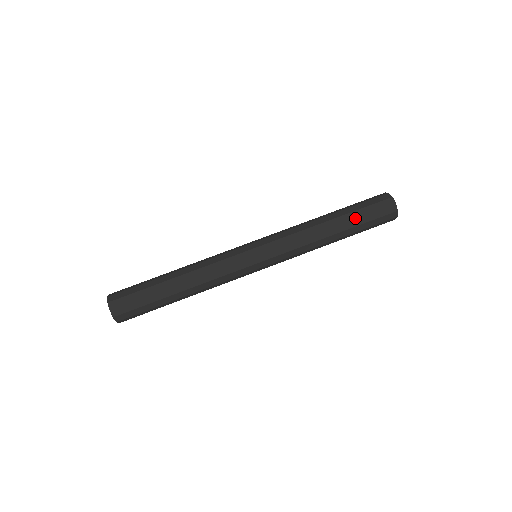
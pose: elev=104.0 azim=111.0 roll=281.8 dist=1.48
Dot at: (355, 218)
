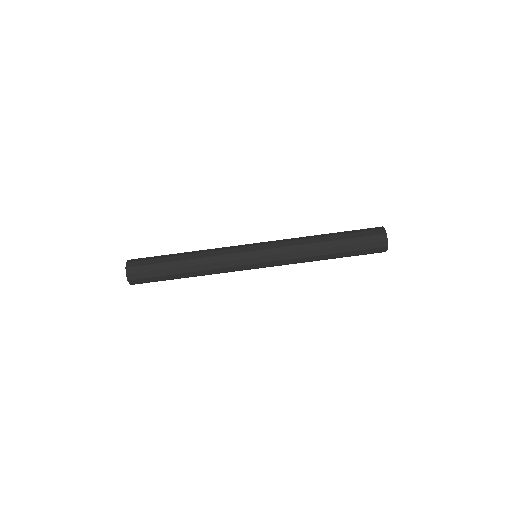
Dot at: (347, 238)
